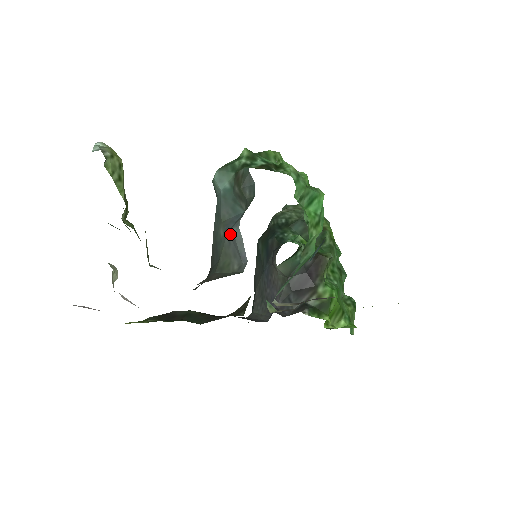
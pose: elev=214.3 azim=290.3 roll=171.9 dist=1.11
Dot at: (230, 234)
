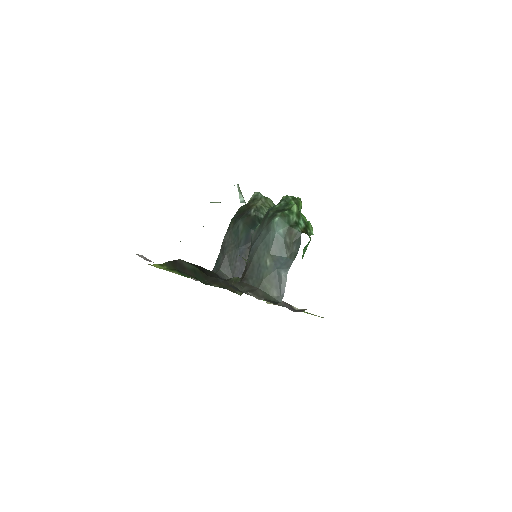
Dot at: (278, 273)
